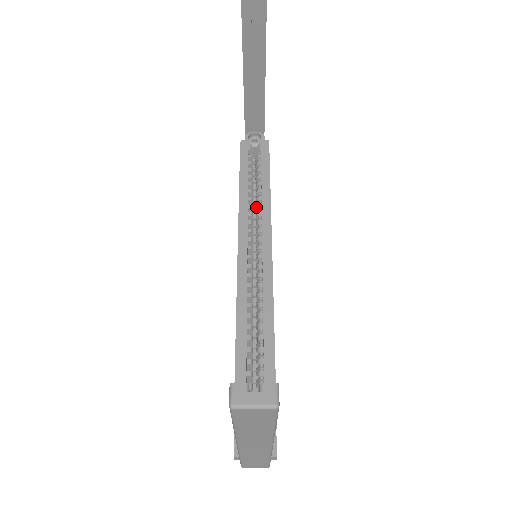
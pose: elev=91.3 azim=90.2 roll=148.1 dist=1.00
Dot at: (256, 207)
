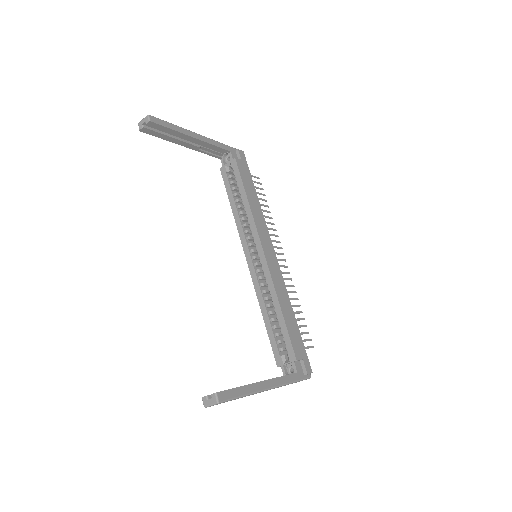
Dot at: occluded
